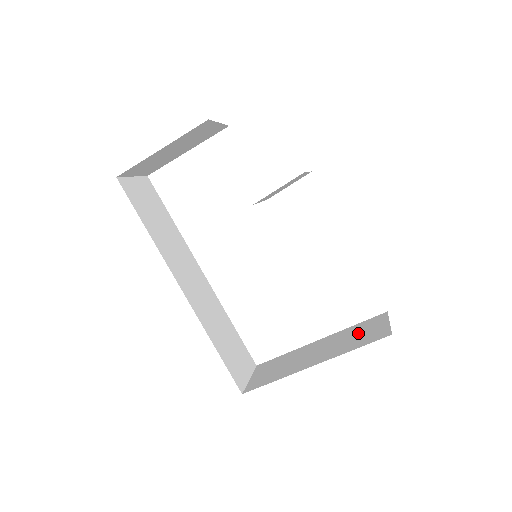
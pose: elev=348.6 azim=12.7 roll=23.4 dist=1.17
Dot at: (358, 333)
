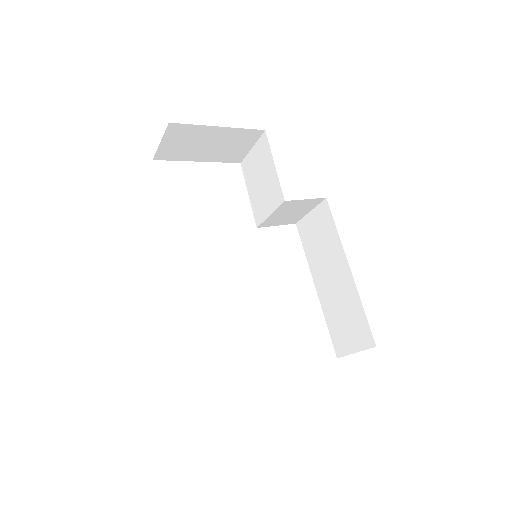
Dot at: occluded
